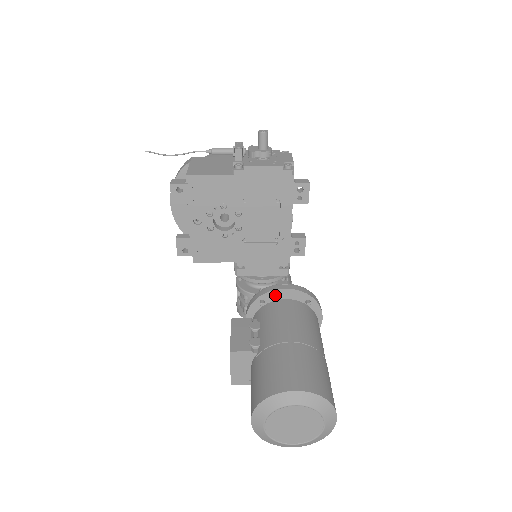
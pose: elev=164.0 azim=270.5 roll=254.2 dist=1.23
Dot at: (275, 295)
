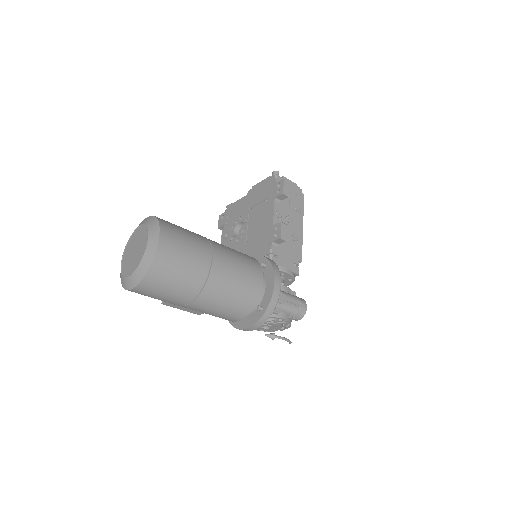
Dot at: occluded
